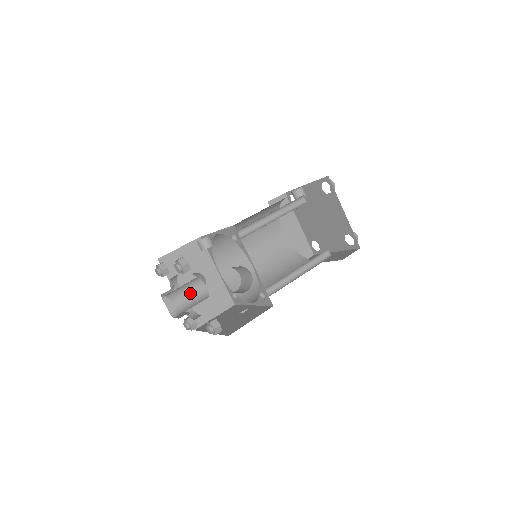
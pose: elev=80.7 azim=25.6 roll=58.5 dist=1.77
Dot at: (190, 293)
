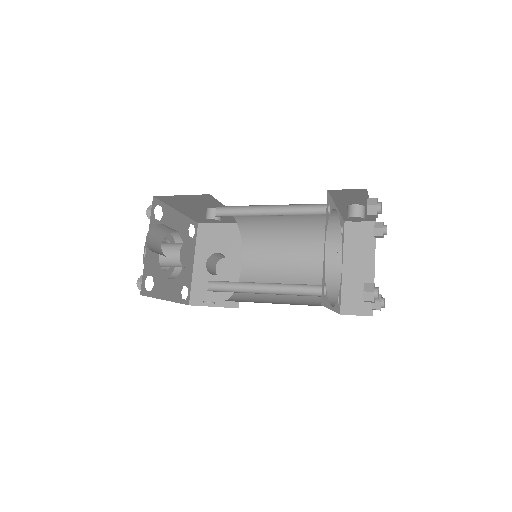
Dot at: (164, 249)
